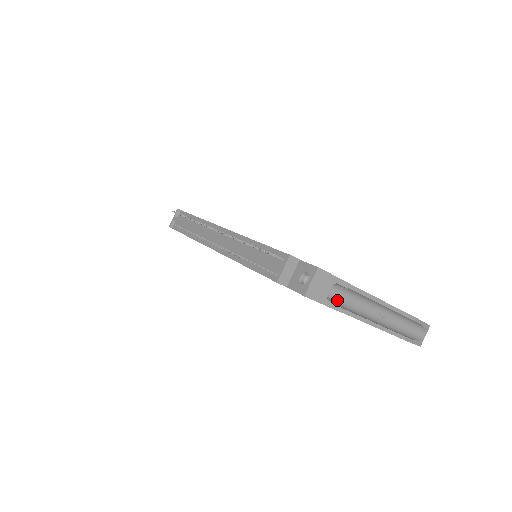
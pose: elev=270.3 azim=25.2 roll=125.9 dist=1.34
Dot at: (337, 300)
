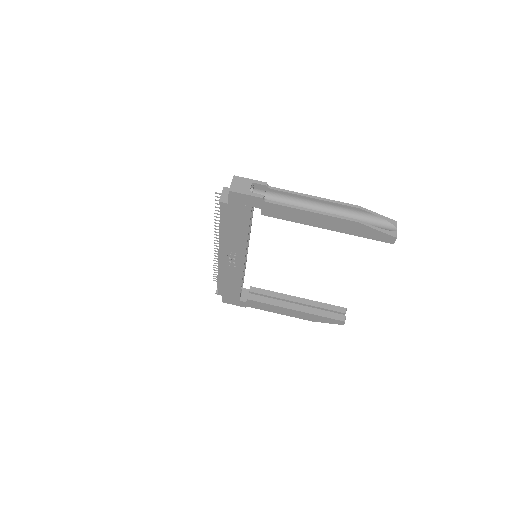
Dot at: occluded
